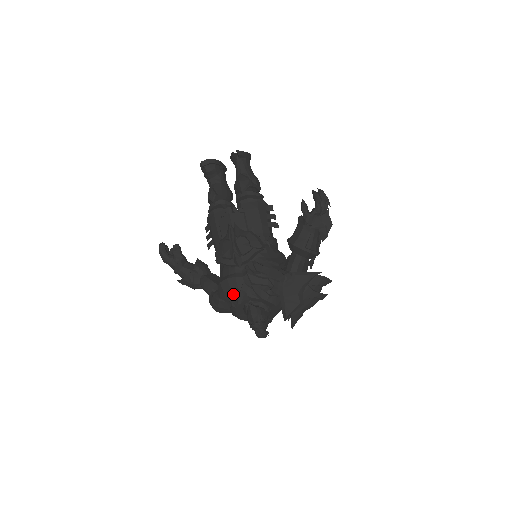
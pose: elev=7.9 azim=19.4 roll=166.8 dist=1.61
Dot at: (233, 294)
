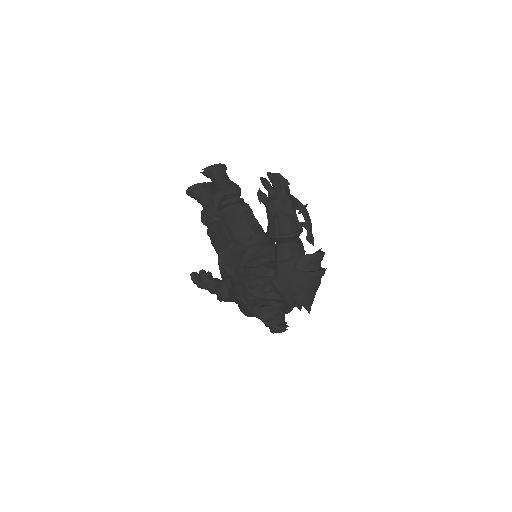
Dot at: (242, 301)
